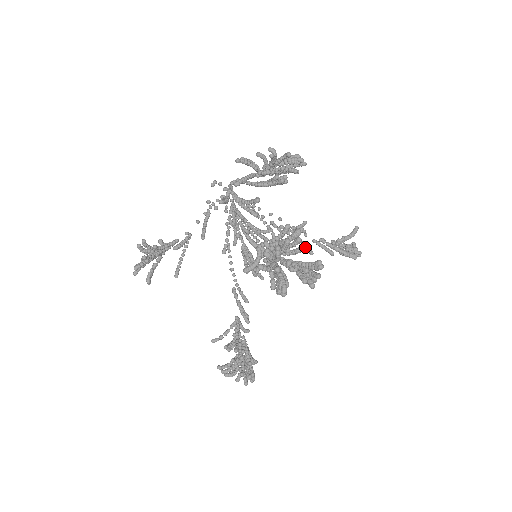
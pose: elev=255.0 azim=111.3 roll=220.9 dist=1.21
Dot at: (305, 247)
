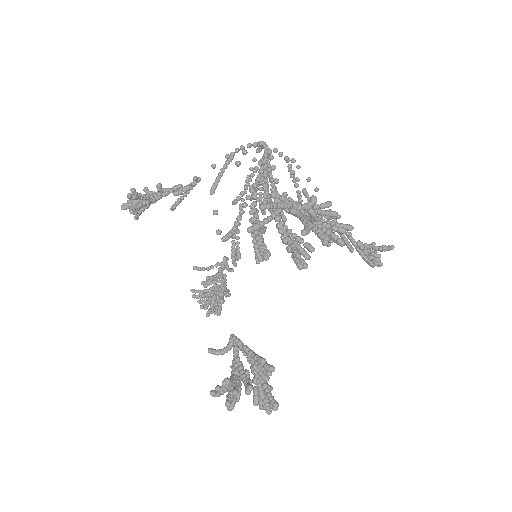
Dot at: occluded
